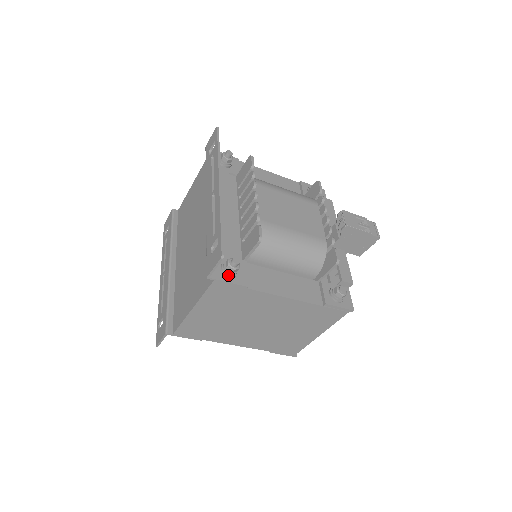
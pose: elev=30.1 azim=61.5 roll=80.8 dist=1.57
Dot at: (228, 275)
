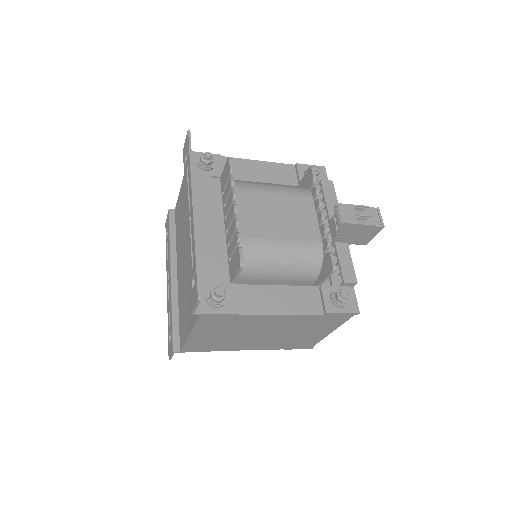
Dot at: (214, 306)
